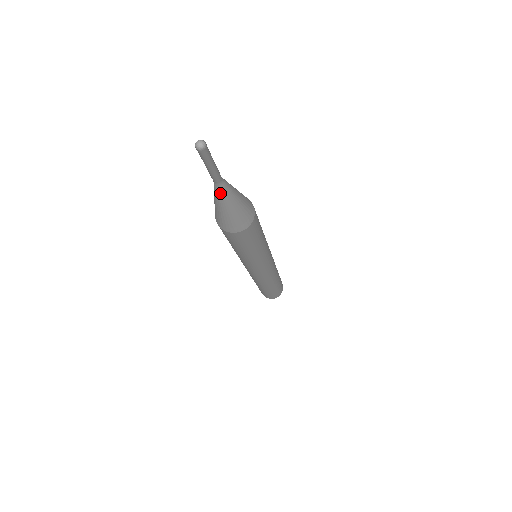
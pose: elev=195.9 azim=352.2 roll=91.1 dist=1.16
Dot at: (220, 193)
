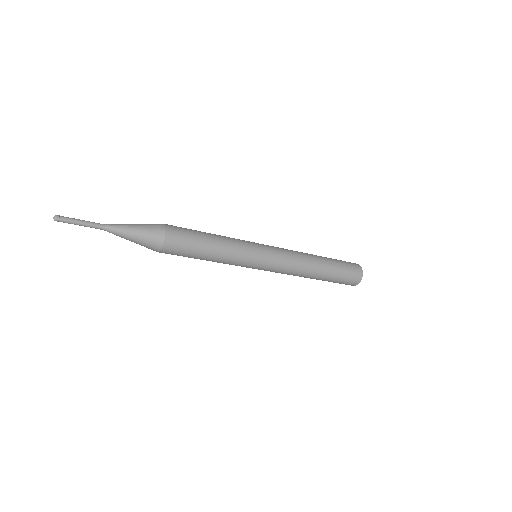
Dot at: (113, 232)
